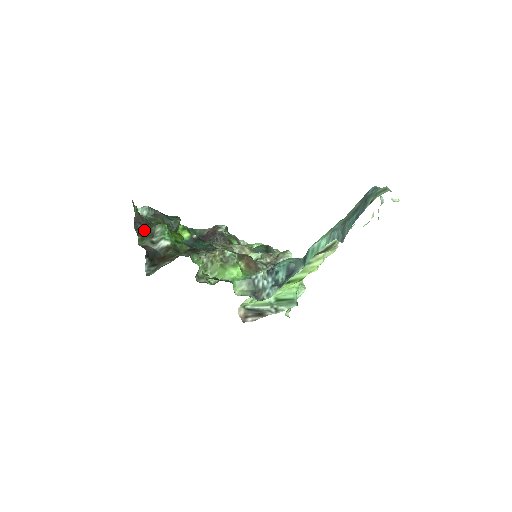
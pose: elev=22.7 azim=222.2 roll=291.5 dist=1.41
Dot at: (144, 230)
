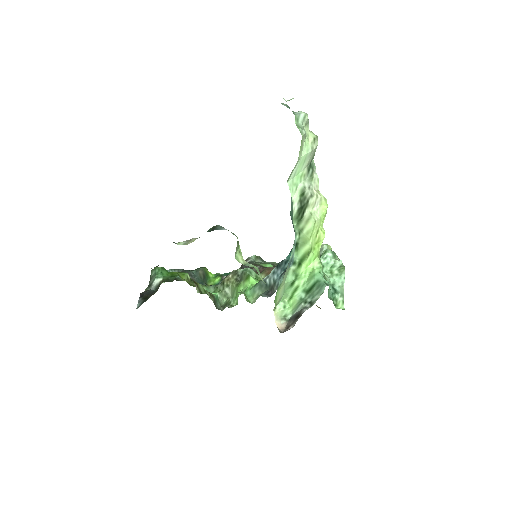
Dot at: occluded
